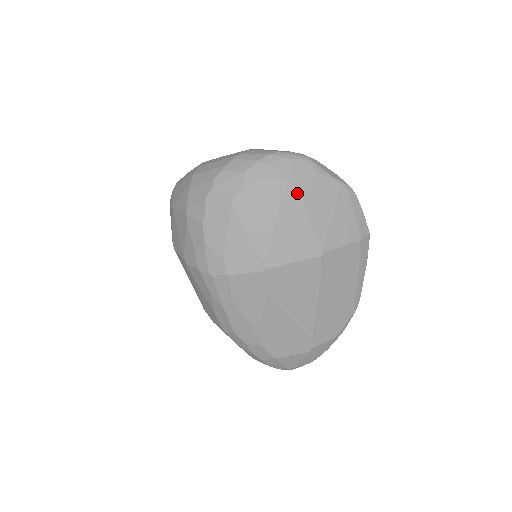
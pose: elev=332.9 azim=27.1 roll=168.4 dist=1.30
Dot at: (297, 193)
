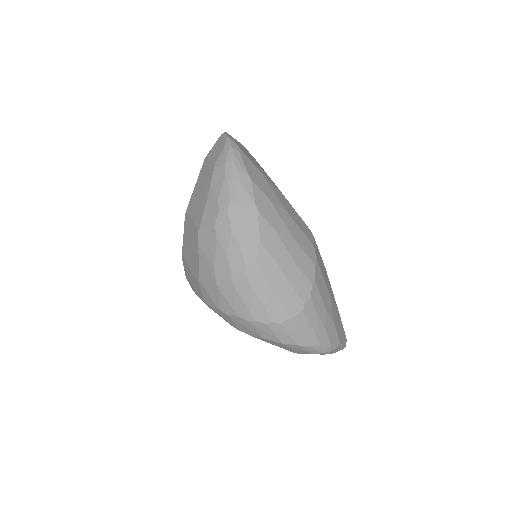
Dot at: occluded
